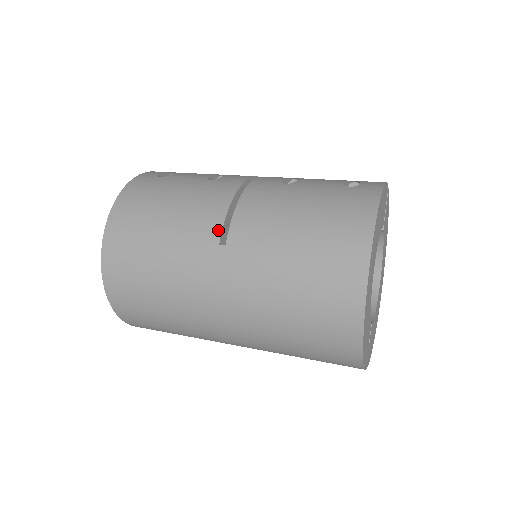
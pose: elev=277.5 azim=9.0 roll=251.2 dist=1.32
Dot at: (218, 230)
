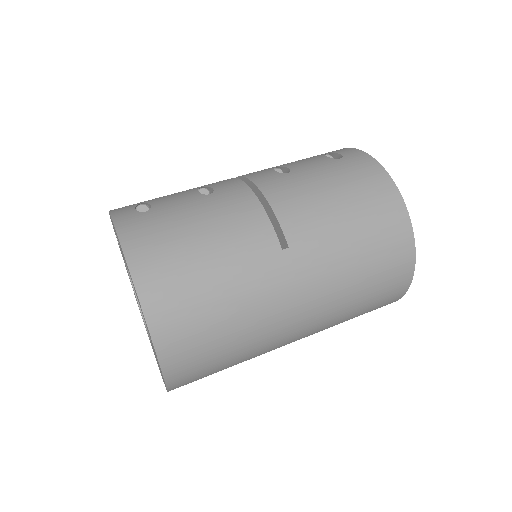
Dot at: (273, 236)
